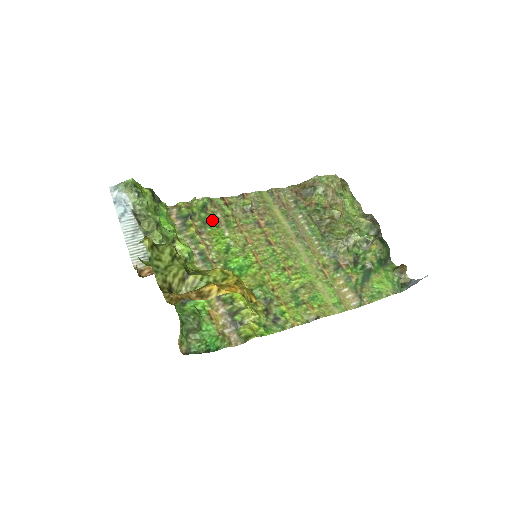
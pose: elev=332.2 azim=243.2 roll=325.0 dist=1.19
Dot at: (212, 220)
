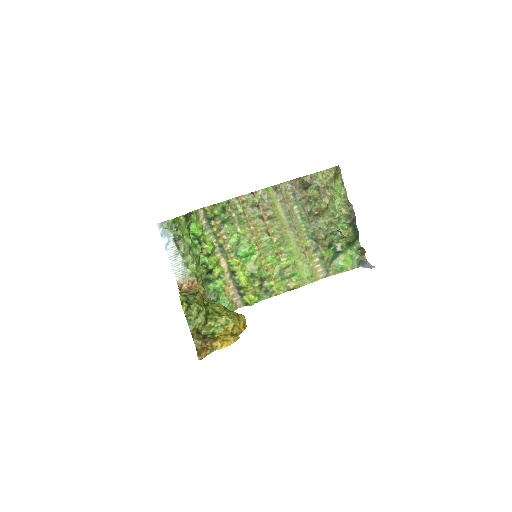
Dot at: (229, 219)
